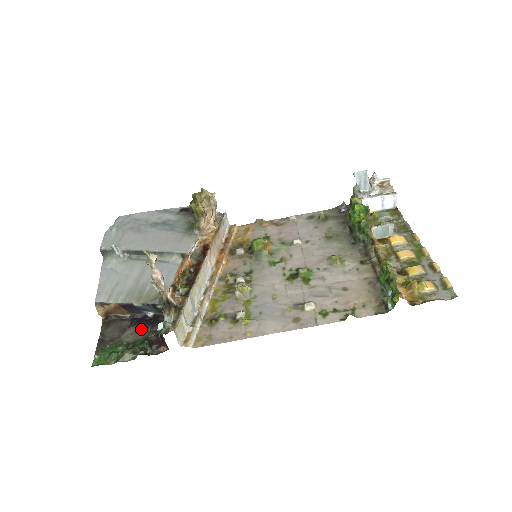
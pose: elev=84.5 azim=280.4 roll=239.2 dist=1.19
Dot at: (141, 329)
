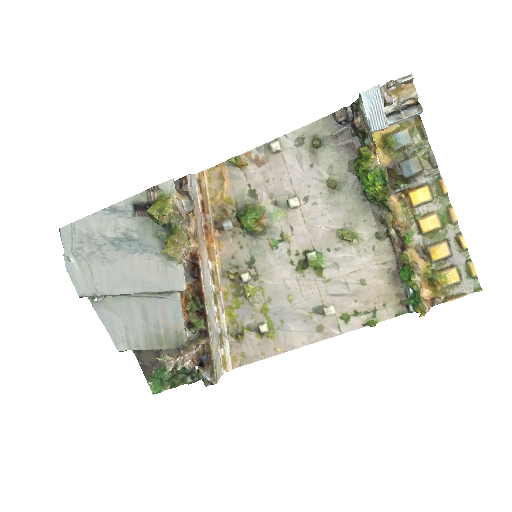
Dot at: (173, 352)
